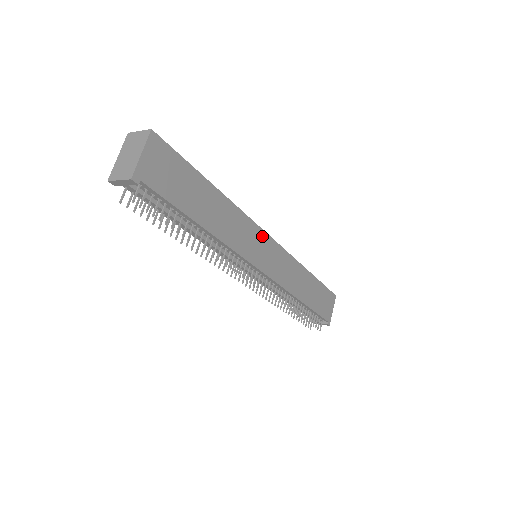
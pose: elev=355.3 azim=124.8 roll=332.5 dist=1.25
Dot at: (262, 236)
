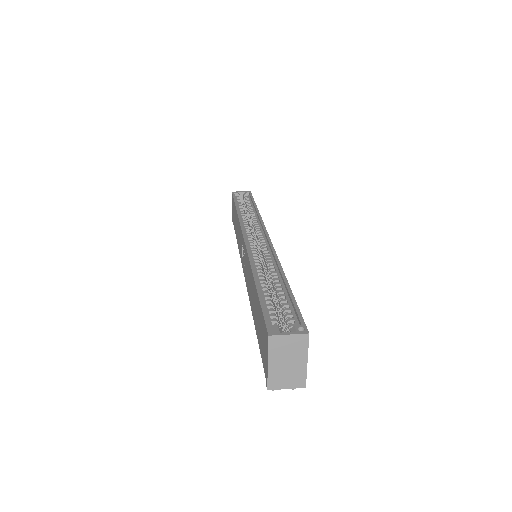
Dot at: occluded
